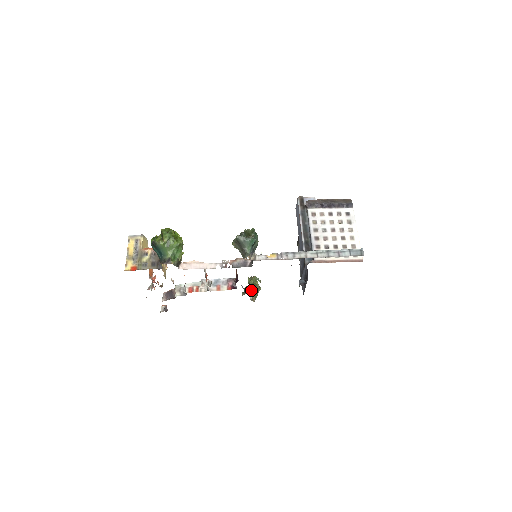
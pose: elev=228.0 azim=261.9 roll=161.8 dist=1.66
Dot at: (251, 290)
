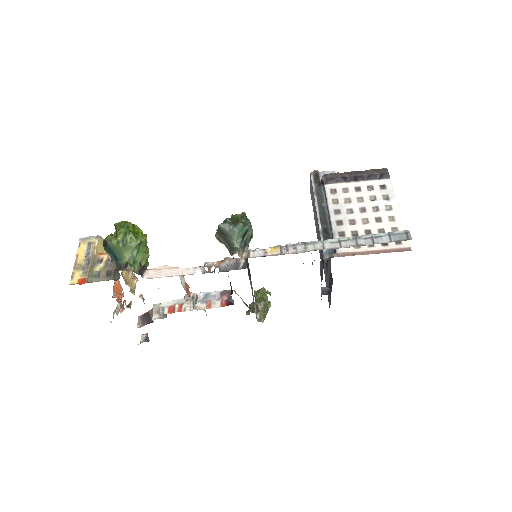
Dot at: (257, 307)
